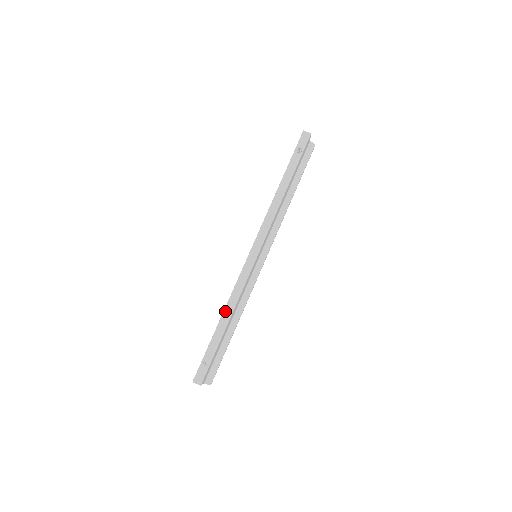
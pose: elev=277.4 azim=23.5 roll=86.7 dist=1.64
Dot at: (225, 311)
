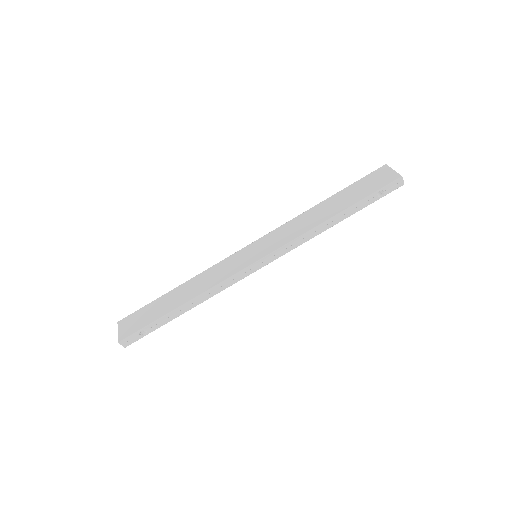
Dot at: (194, 300)
